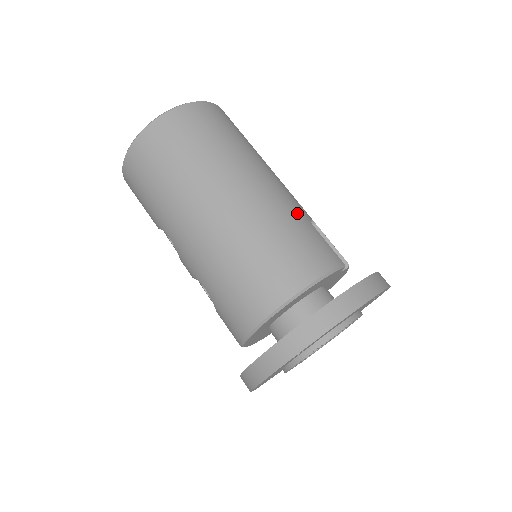
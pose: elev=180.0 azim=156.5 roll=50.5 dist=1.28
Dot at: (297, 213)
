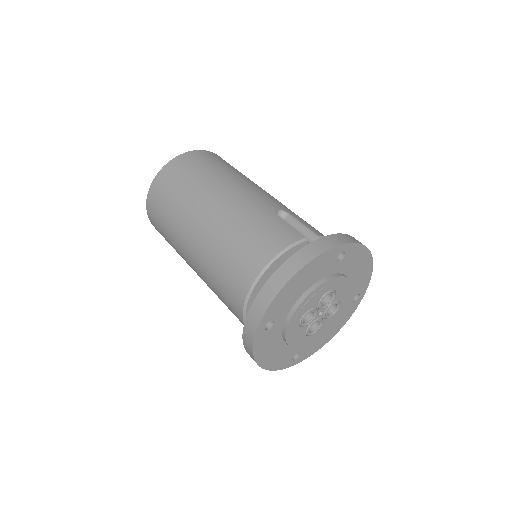
Dot at: (259, 209)
